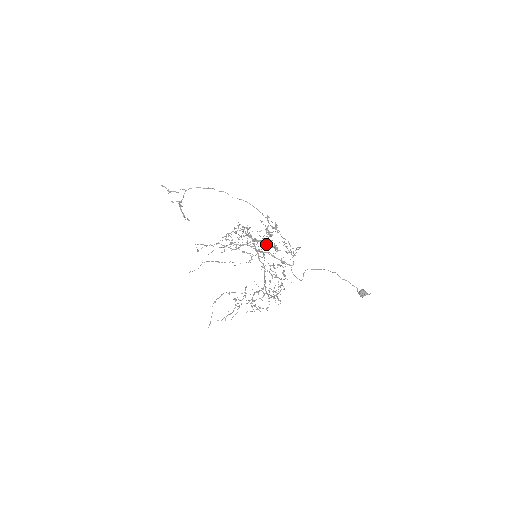
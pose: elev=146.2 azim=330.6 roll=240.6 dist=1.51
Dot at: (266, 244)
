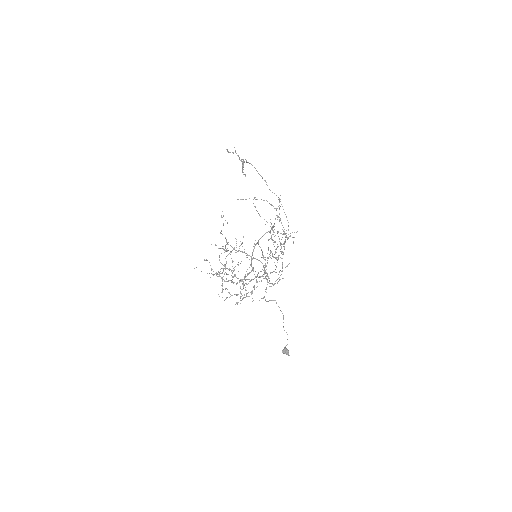
Dot at: (264, 259)
